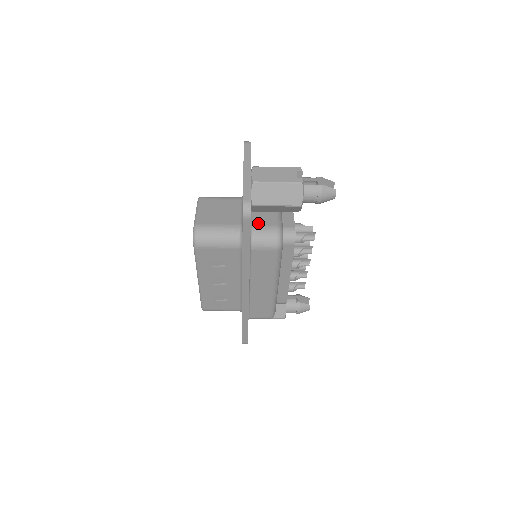
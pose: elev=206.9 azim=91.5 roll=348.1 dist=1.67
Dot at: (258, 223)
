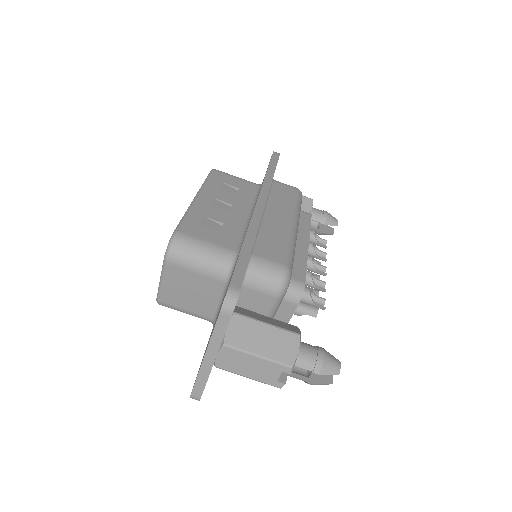
Dot at: occluded
